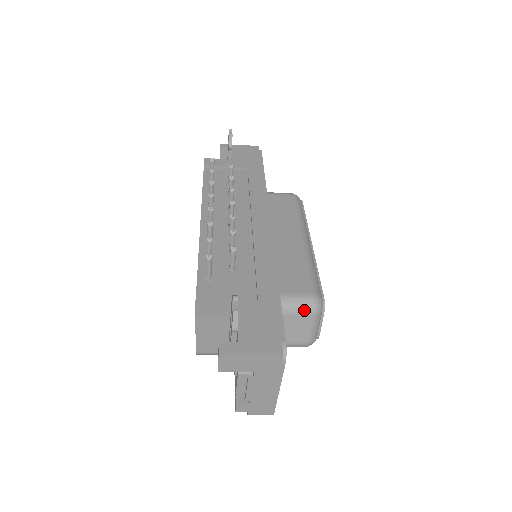
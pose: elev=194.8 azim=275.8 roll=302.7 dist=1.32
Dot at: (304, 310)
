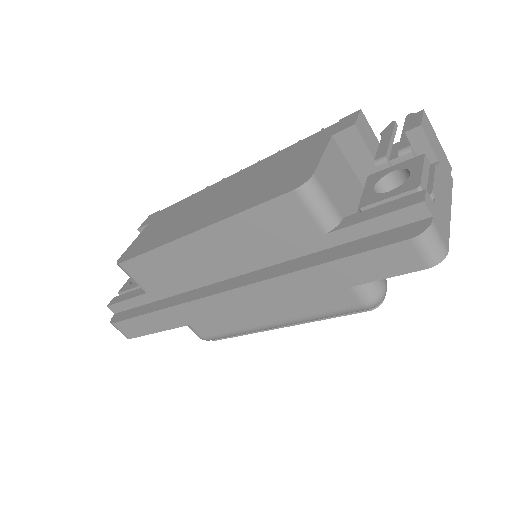
Dot at: occluded
